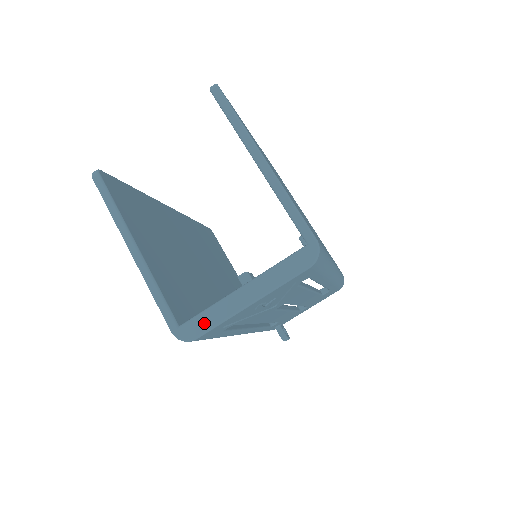
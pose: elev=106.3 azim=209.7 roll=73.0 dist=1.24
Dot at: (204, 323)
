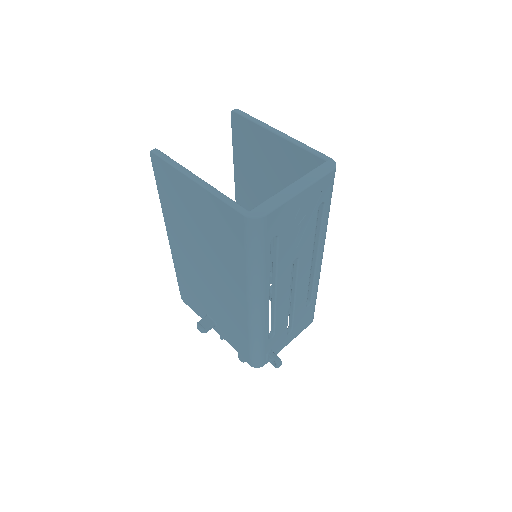
Dot at: (270, 205)
